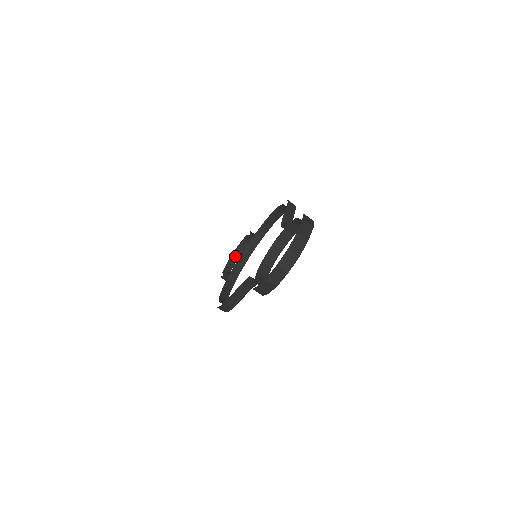
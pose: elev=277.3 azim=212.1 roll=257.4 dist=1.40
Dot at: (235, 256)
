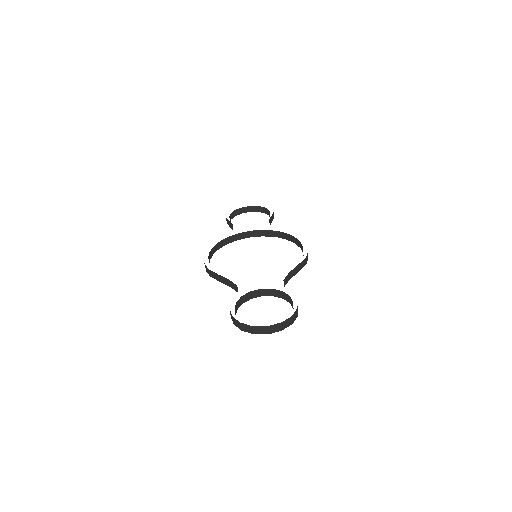
Dot at: (249, 209)
